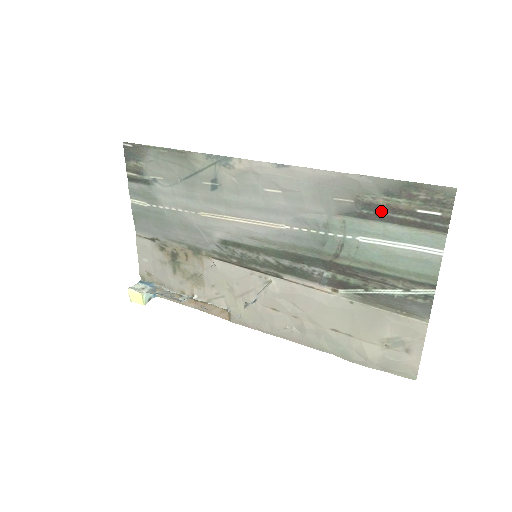
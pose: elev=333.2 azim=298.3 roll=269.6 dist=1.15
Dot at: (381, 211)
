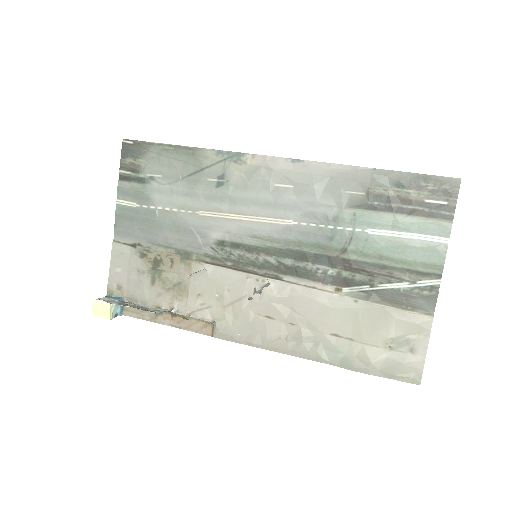
Dot at: (392, 202)
